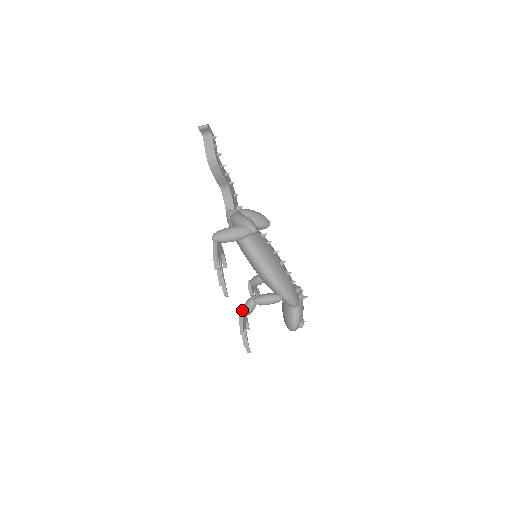
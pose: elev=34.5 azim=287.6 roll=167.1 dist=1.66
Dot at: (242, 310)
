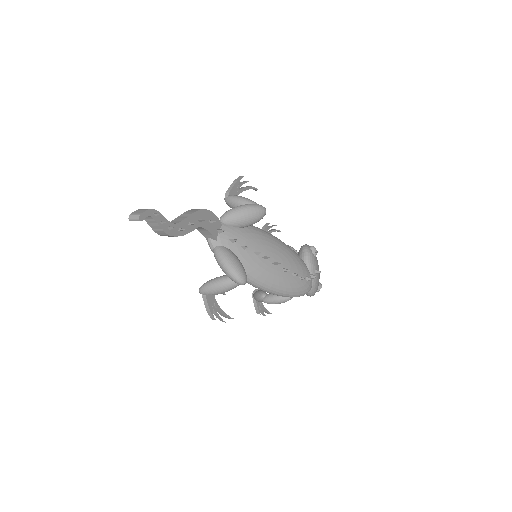
Dot at: occluded
